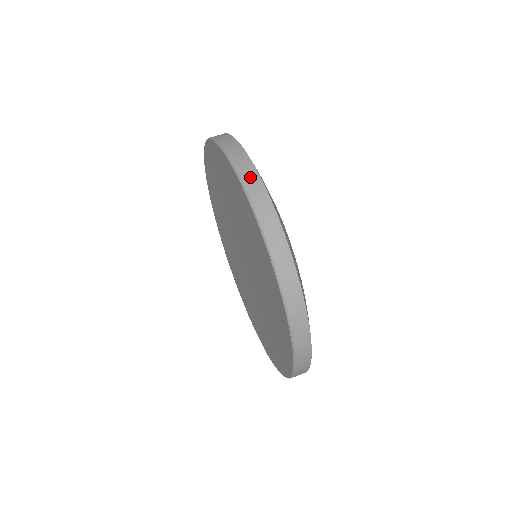
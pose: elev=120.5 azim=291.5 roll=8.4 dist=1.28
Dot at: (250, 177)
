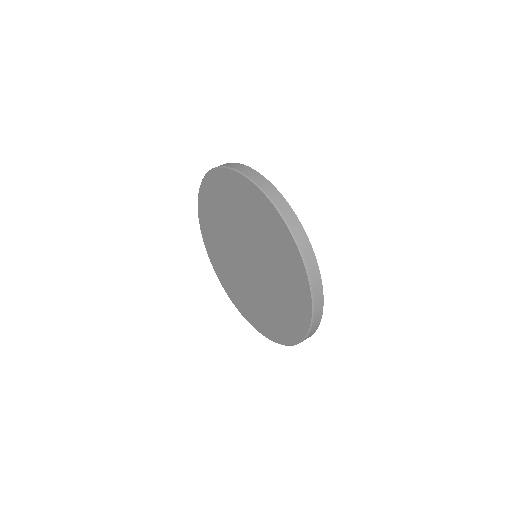
Dot at: (294, 224)
